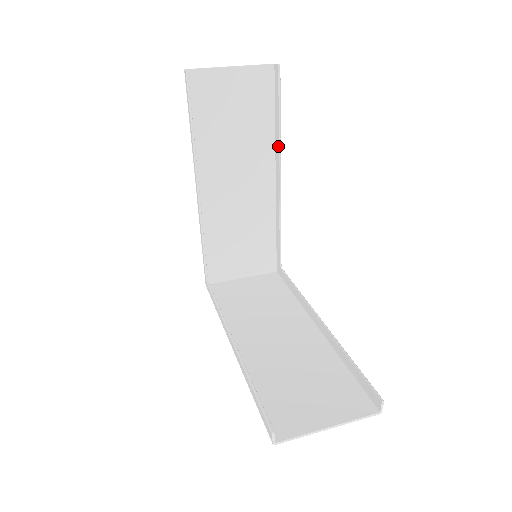
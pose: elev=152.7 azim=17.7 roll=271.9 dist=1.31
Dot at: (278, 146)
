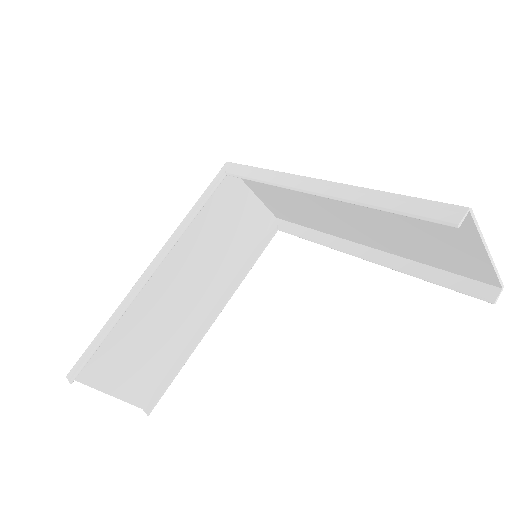
Dot at: (396, 266)
